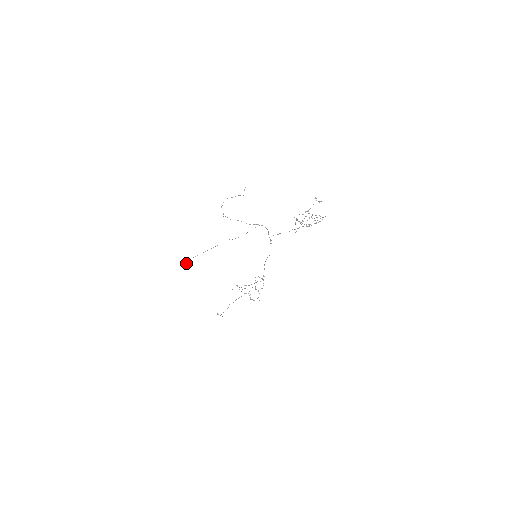
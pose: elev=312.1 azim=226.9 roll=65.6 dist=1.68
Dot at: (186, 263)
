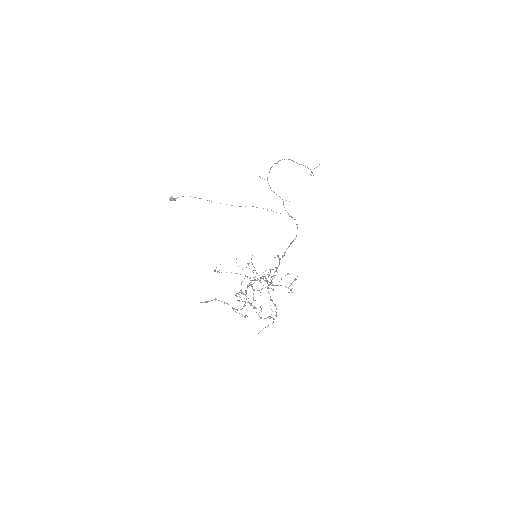
Dot at: occluded
